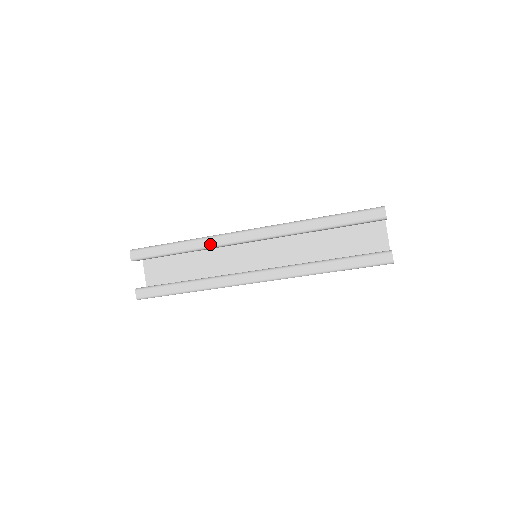
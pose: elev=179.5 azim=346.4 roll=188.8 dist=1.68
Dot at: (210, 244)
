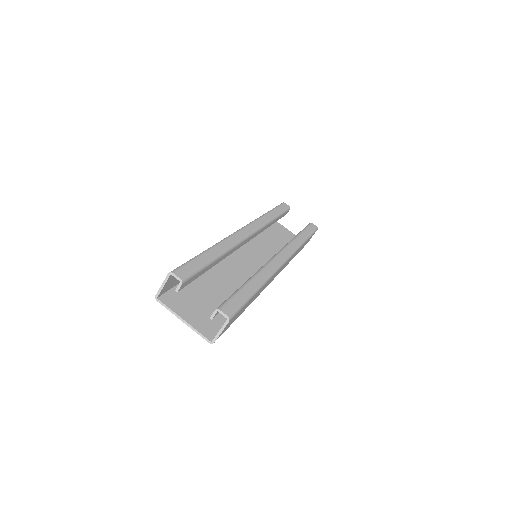
Dot at: (232, 243)
